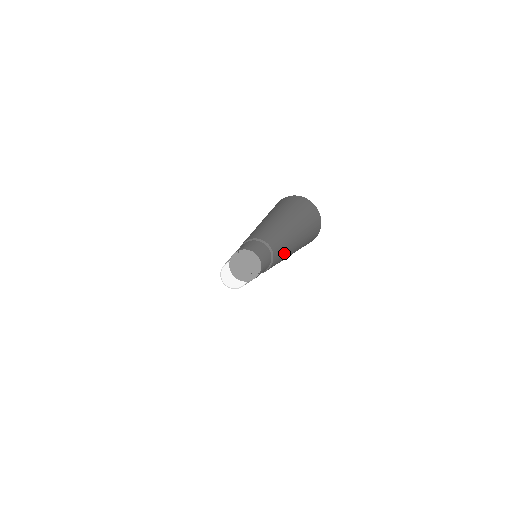
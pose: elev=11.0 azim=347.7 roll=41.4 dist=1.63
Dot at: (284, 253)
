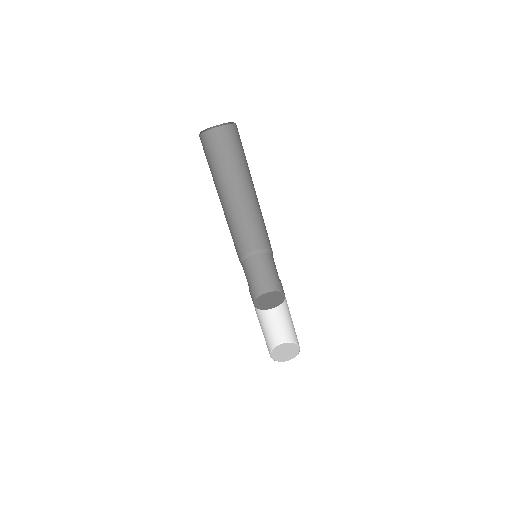
Dot at: (262, 216)
